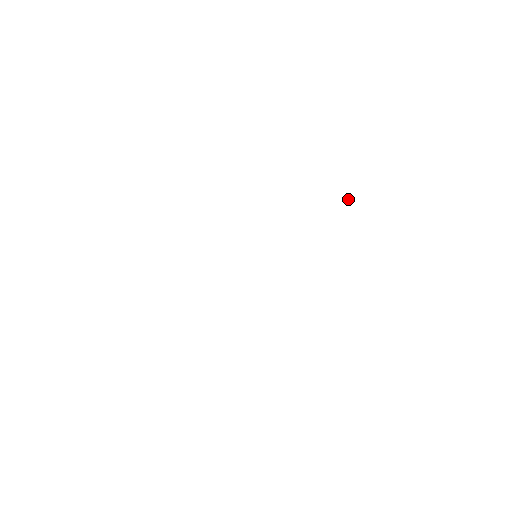
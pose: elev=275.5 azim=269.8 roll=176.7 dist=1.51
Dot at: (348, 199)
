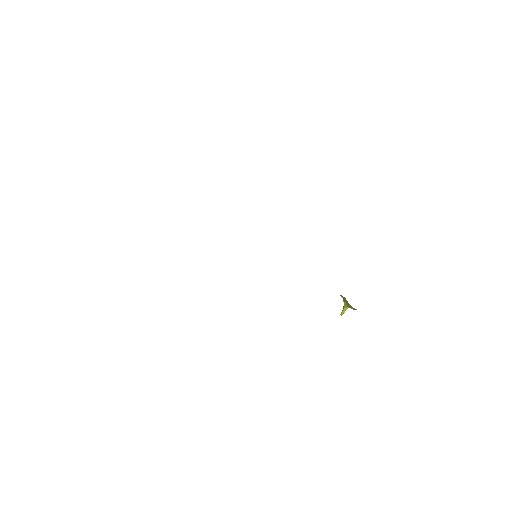
Dot at: (341, 312)
